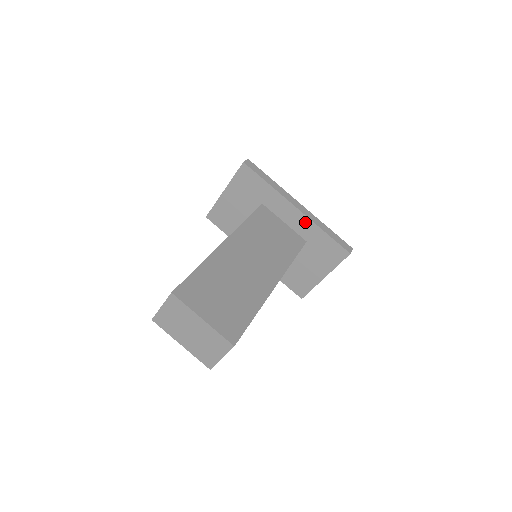
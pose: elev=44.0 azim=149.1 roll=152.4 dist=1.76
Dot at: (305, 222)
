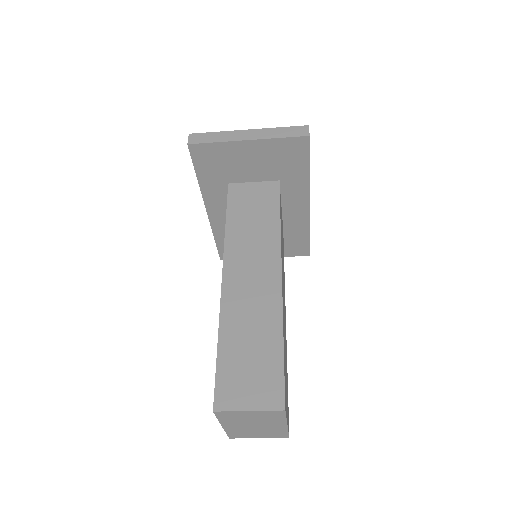
Dot at: (302, 218)
